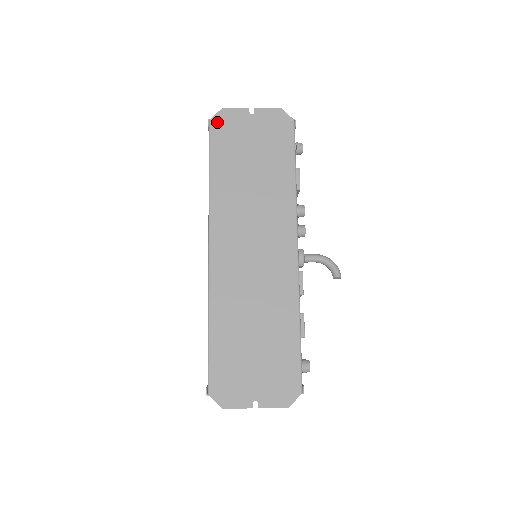
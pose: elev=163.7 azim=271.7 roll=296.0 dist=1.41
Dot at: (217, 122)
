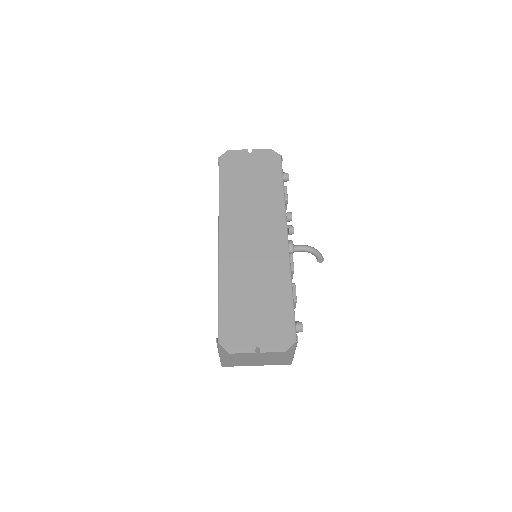
Dot at: (225, 158)
